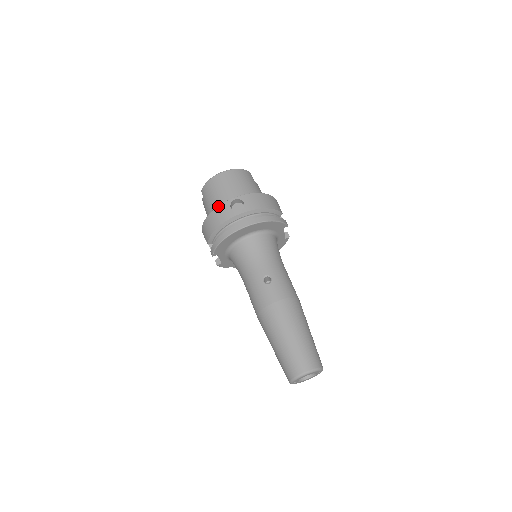
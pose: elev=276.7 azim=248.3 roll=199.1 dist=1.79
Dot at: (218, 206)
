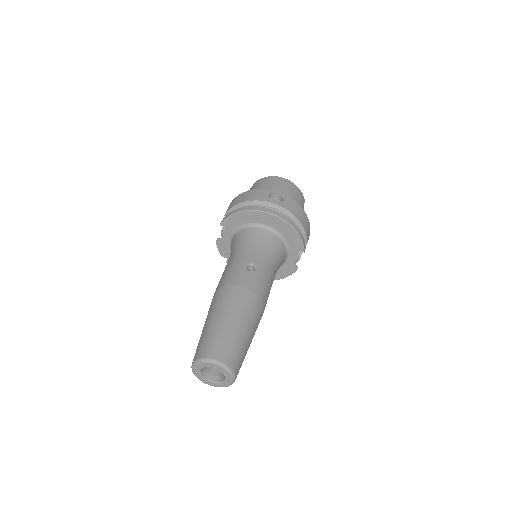
Dot at: occluded
